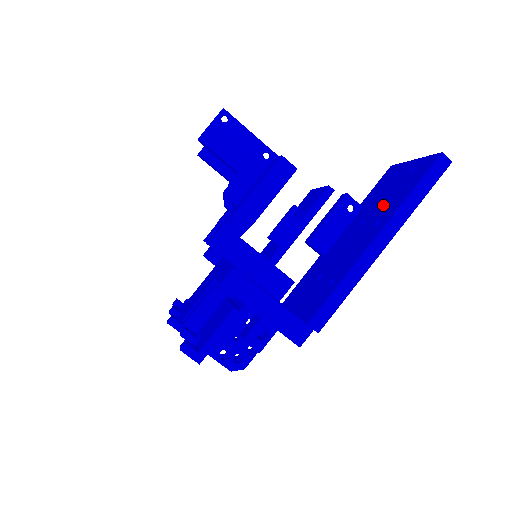
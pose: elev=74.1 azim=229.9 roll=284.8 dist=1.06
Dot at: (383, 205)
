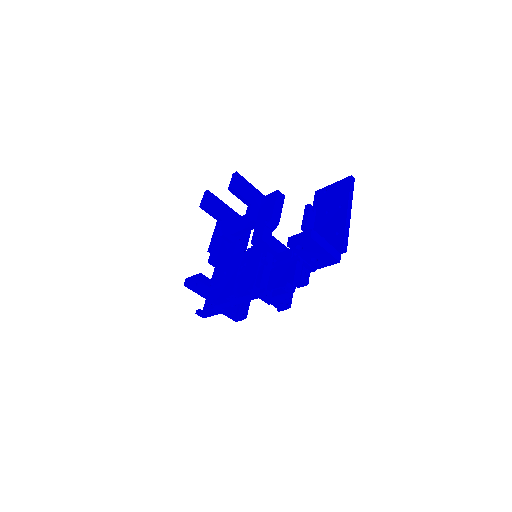
Dot at: (335, 202)
